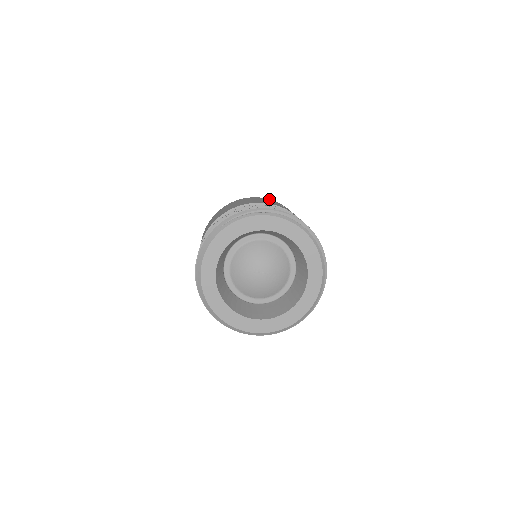
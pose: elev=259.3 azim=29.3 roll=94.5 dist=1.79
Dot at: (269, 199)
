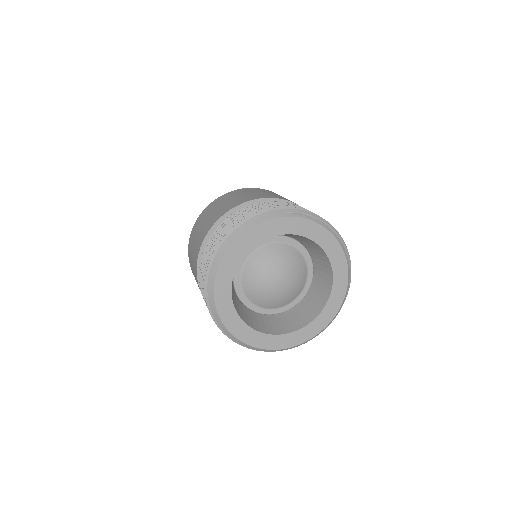
Dot at: occluded
